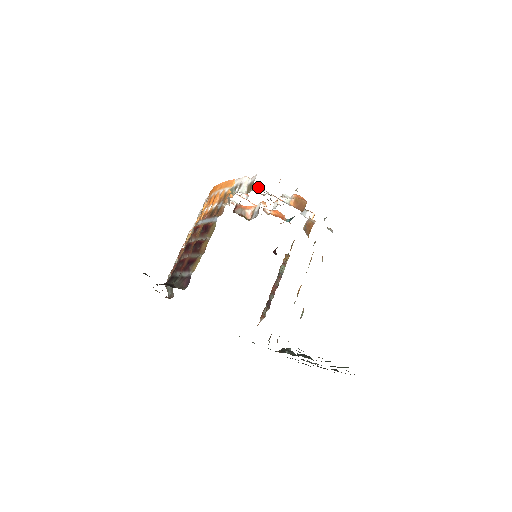
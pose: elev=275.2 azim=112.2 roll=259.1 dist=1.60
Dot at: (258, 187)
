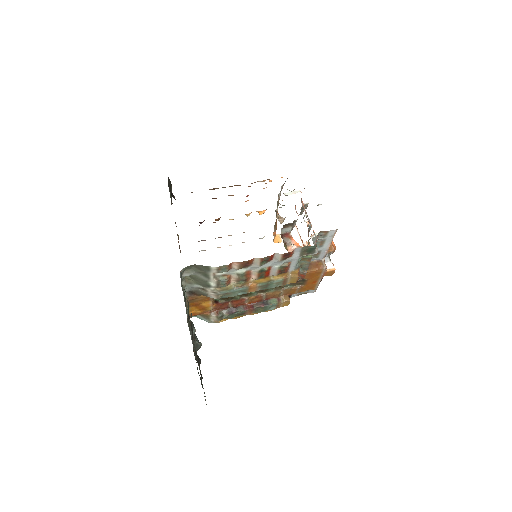
Dot at: (303, 205)
